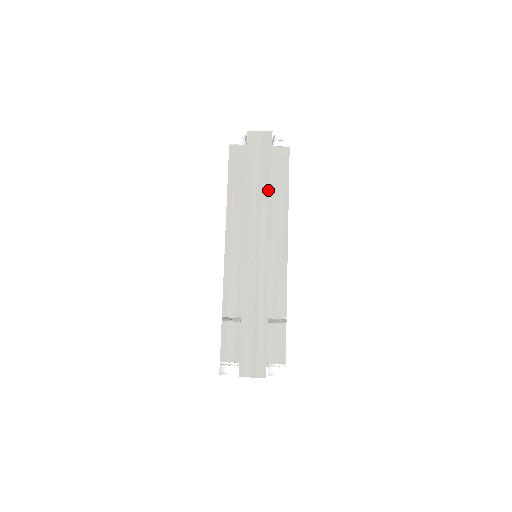
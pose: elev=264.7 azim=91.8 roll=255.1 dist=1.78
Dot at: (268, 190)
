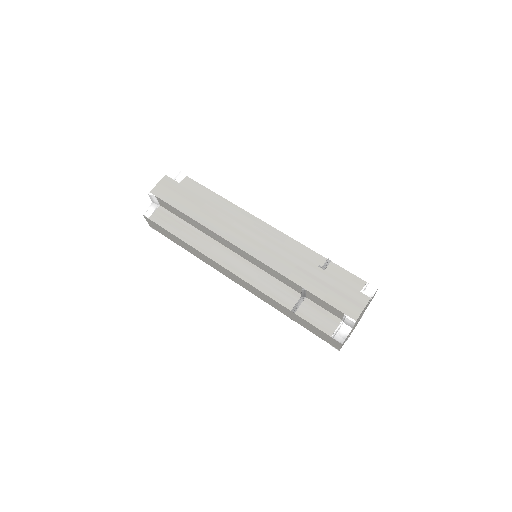
Dot at: (210, 205)
